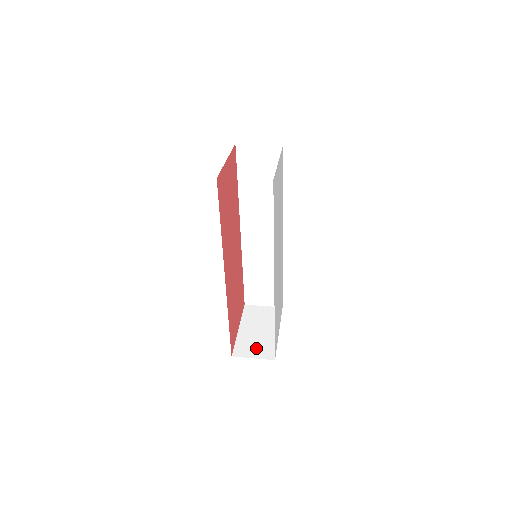
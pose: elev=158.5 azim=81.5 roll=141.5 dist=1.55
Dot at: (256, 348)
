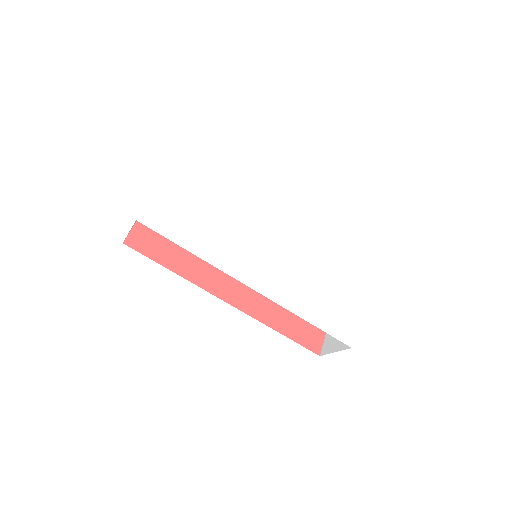
Dot at: occluded
